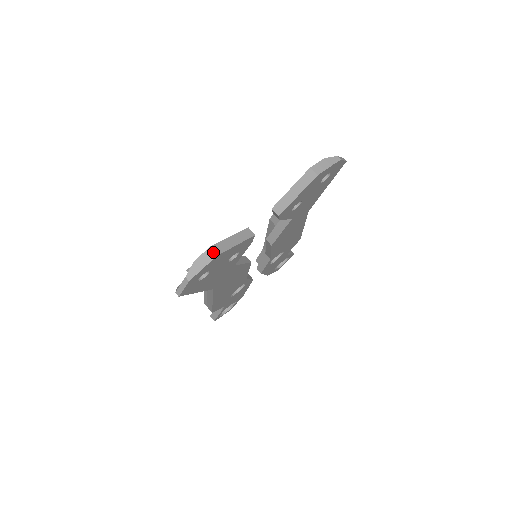
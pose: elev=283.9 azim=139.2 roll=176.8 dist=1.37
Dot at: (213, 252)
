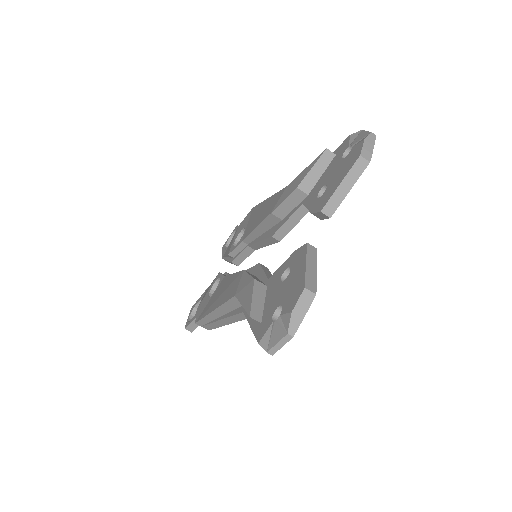
Dot at: (310, 293)
